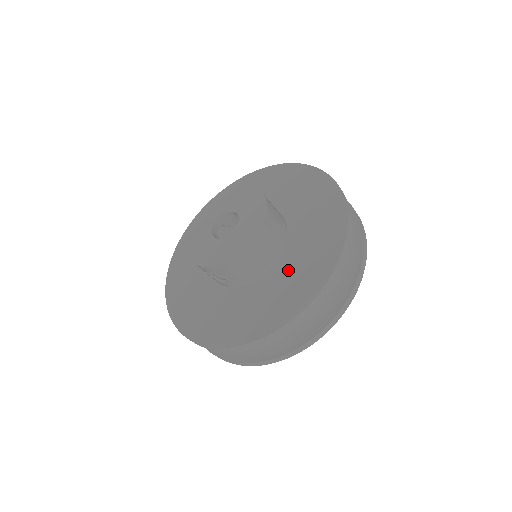
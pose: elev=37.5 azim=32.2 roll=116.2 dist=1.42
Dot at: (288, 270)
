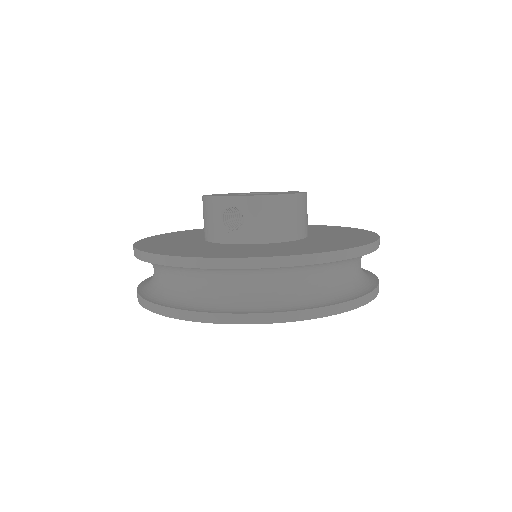
Dot at: (314, 241)
